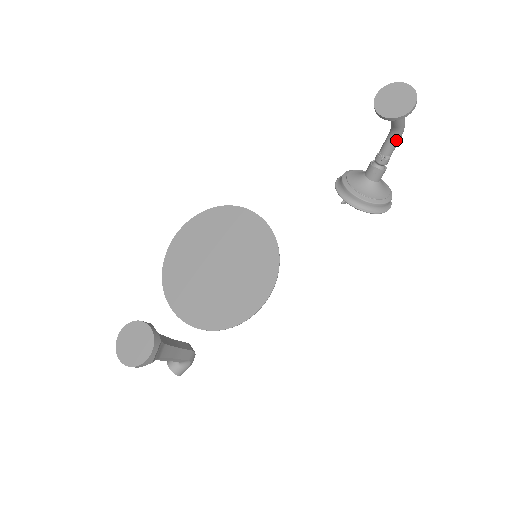
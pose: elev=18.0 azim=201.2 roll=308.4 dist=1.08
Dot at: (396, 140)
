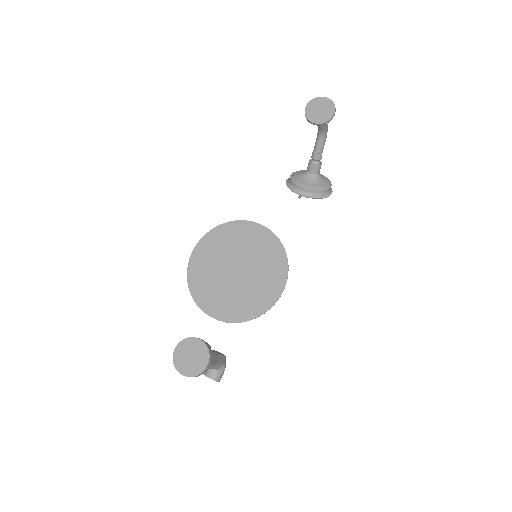
Dot at: (324, 139)
